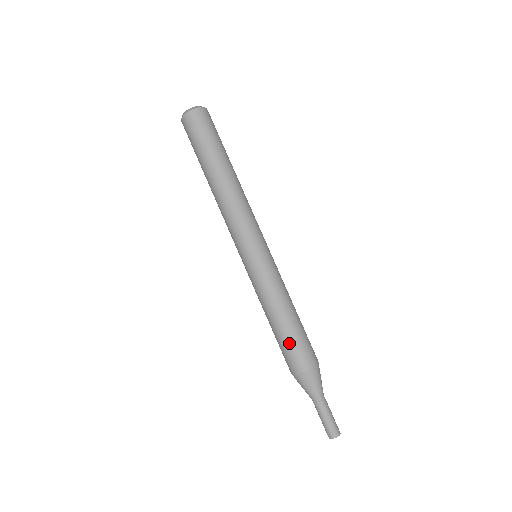
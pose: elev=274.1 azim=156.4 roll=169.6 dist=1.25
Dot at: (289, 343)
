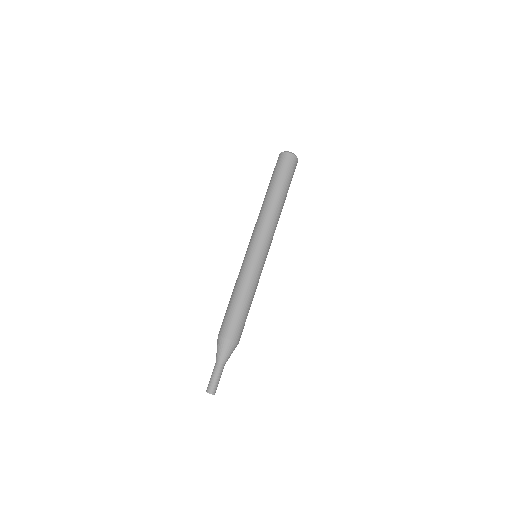
Dot at: (230, 315)
